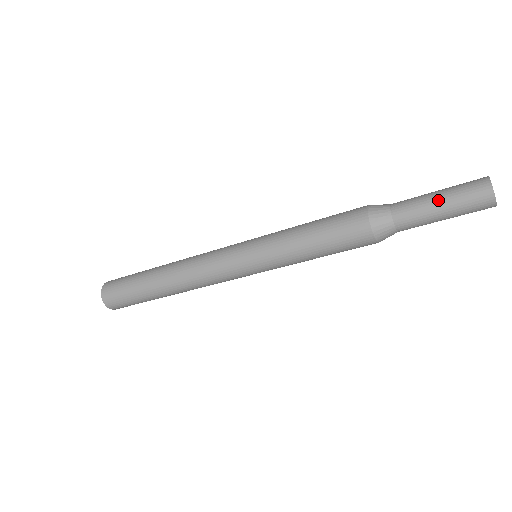
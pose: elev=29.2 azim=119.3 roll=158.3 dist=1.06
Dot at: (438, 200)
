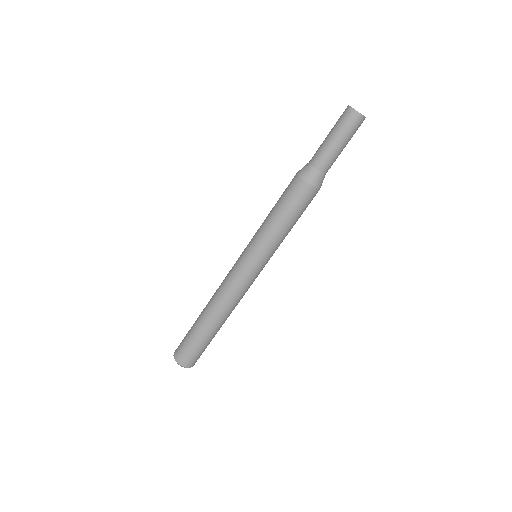
Dot at: (328, 136)
